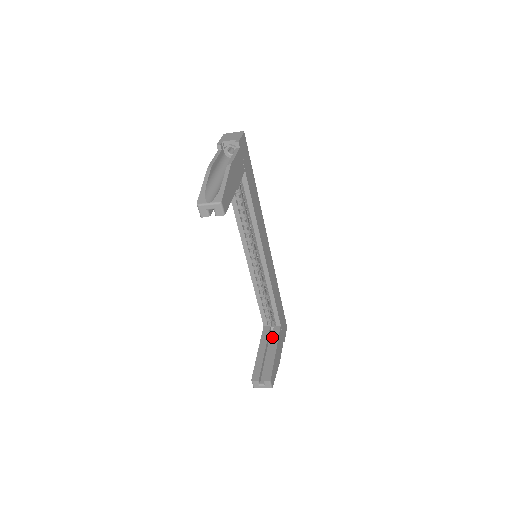
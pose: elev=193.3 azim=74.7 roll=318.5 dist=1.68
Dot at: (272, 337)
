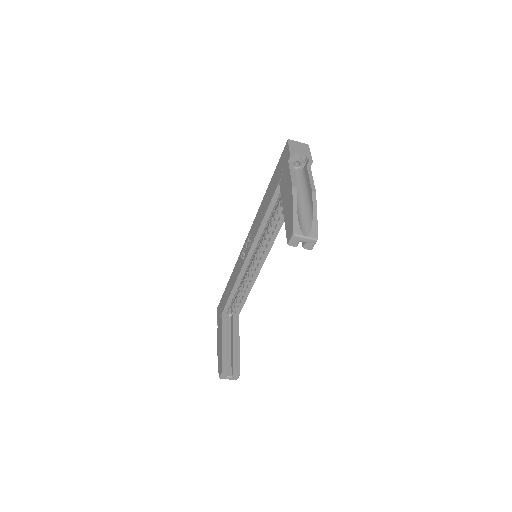
Dot at: (233, 327)
